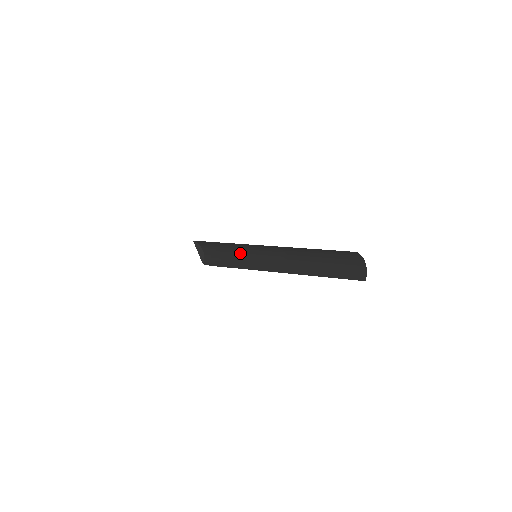
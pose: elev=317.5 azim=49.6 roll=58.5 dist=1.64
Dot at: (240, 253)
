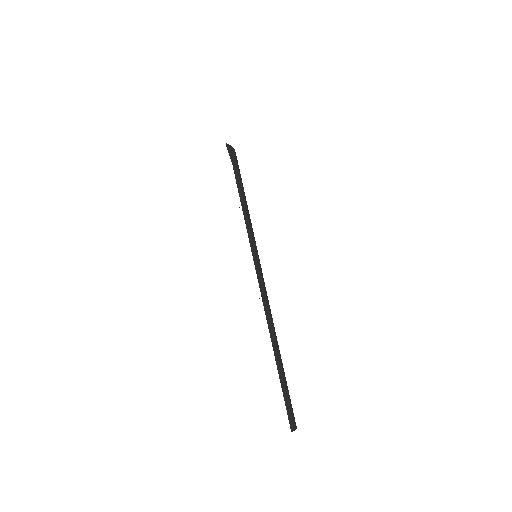
Dot at: (251, 224)
